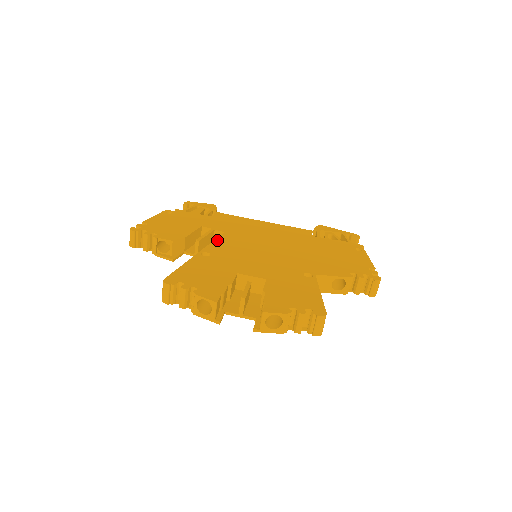
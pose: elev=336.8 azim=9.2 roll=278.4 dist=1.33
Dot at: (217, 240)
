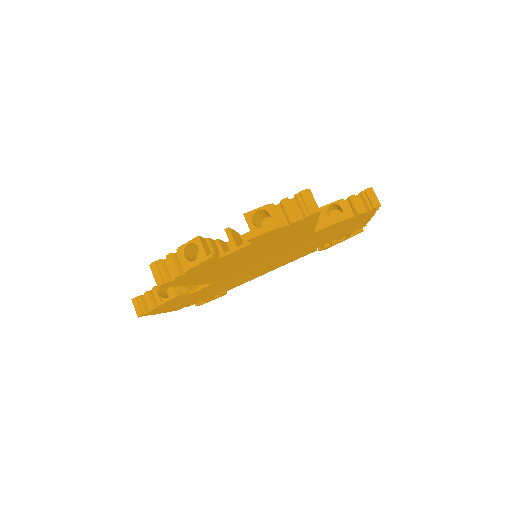
Dot at: occluded
